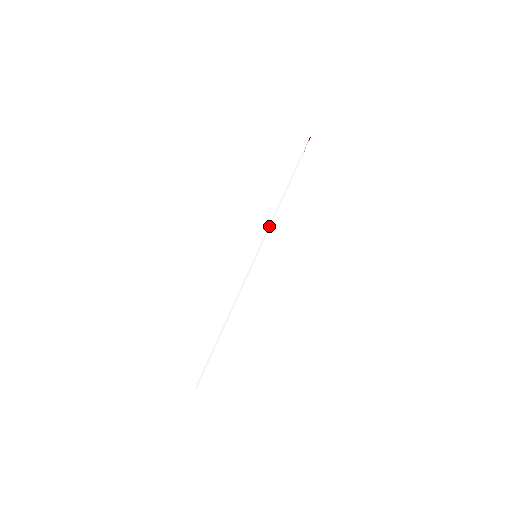
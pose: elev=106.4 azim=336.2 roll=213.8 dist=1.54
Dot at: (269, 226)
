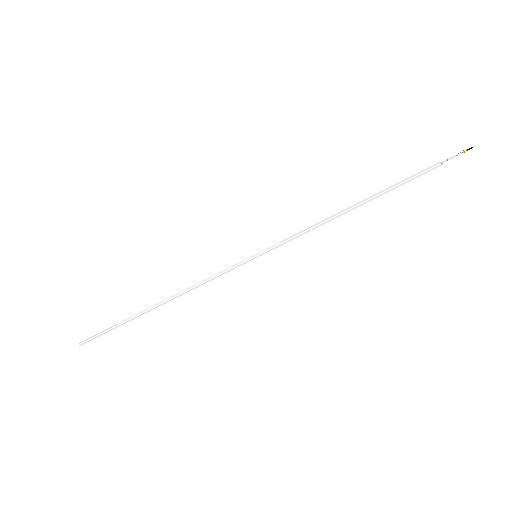
Dot at: (304, 233)
